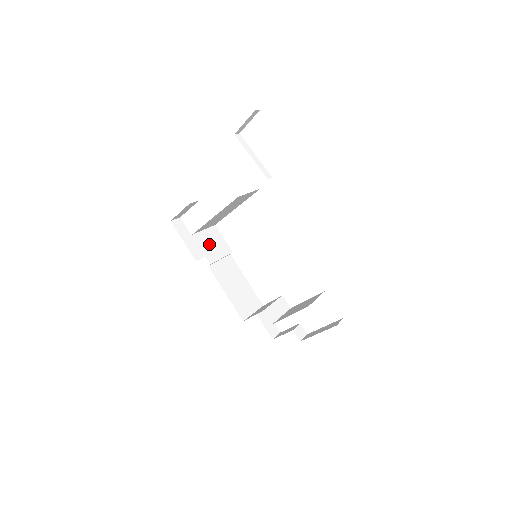
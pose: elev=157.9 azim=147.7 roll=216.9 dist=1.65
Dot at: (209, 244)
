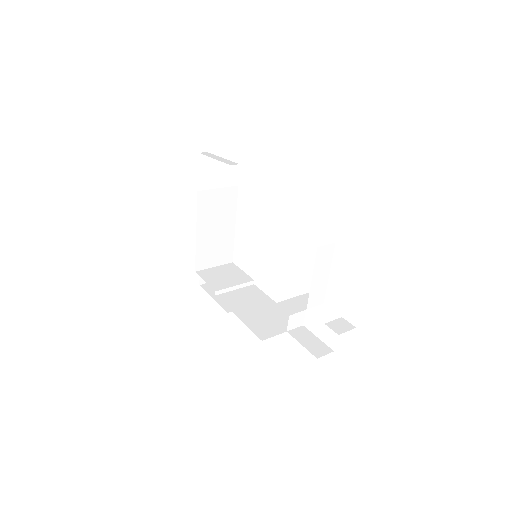
Dot at: (219, 277)
